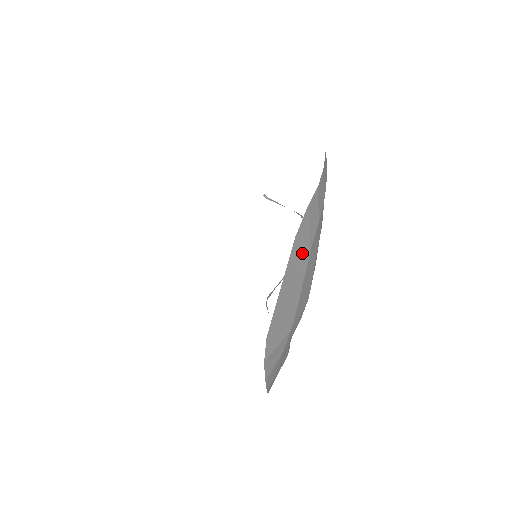
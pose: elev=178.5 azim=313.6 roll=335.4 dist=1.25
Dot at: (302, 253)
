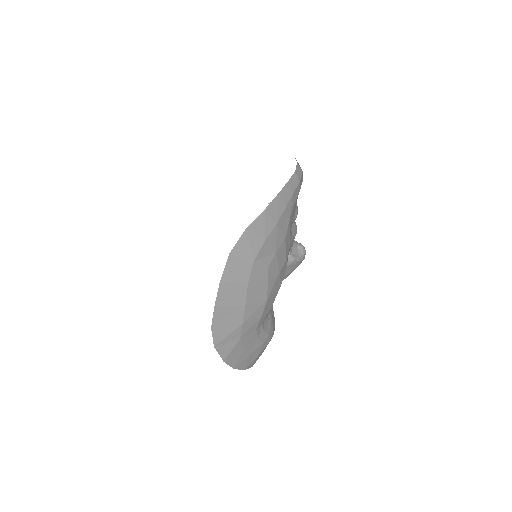
Dot at: (242, 265)
